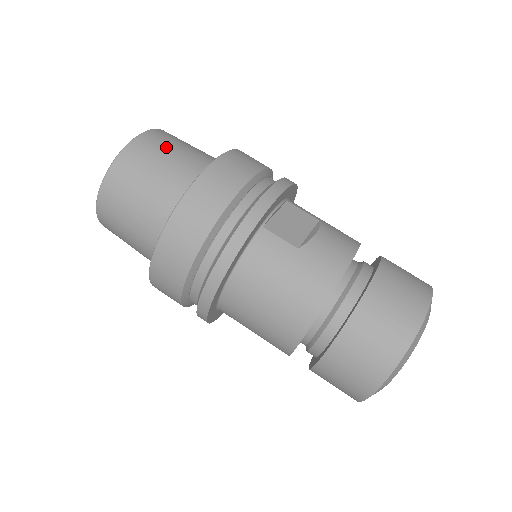
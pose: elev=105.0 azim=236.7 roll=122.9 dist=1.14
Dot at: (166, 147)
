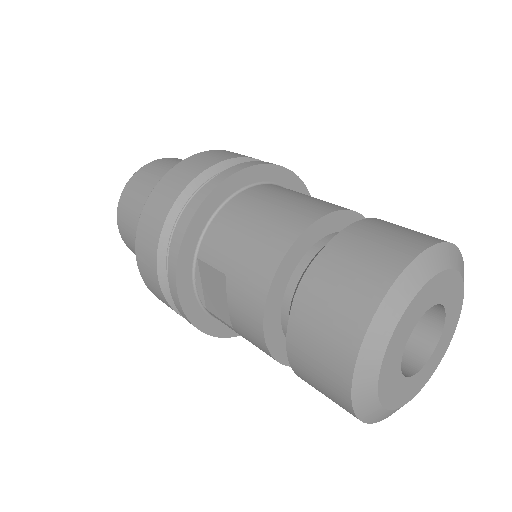
Dot at: occluded
